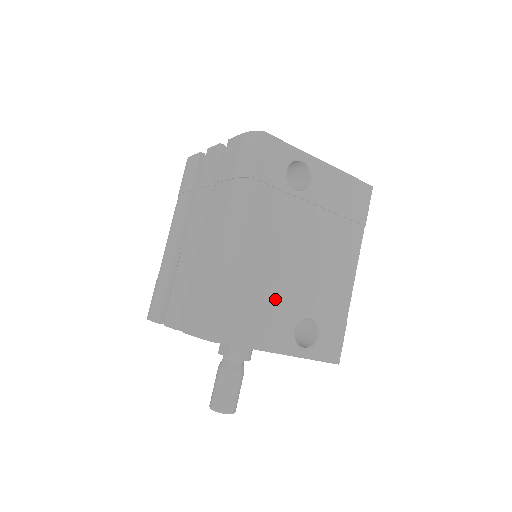
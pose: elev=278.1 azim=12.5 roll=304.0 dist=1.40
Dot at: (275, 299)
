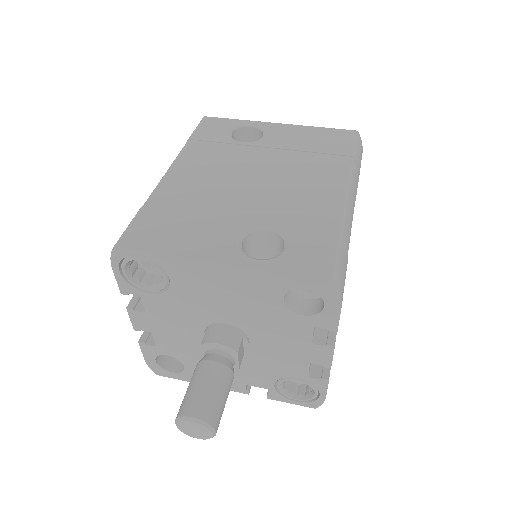
Dot at: (210, 214)
